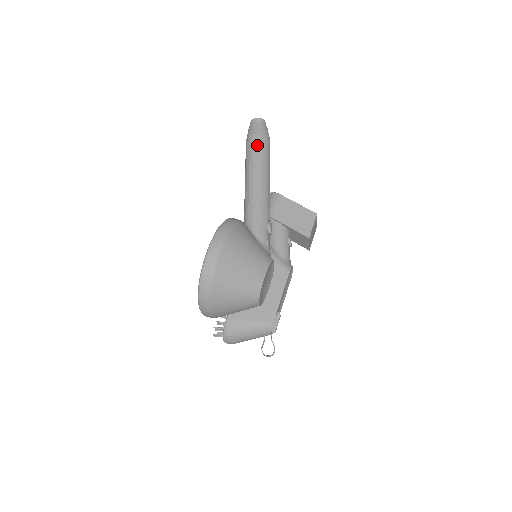
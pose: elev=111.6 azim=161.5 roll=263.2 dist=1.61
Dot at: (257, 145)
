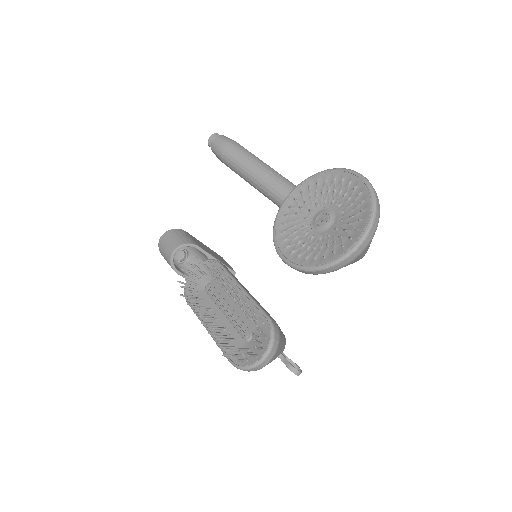
Dot at: (246, 149)
